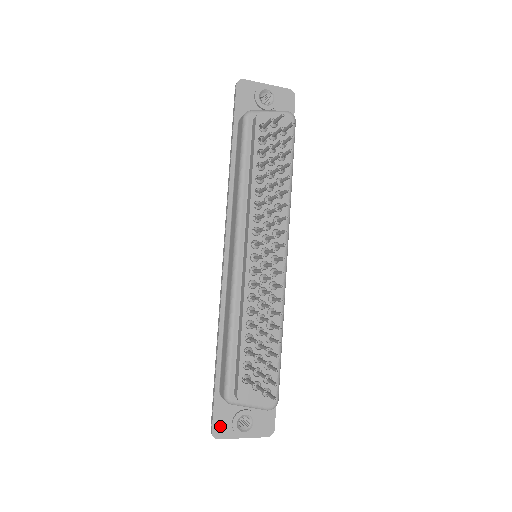
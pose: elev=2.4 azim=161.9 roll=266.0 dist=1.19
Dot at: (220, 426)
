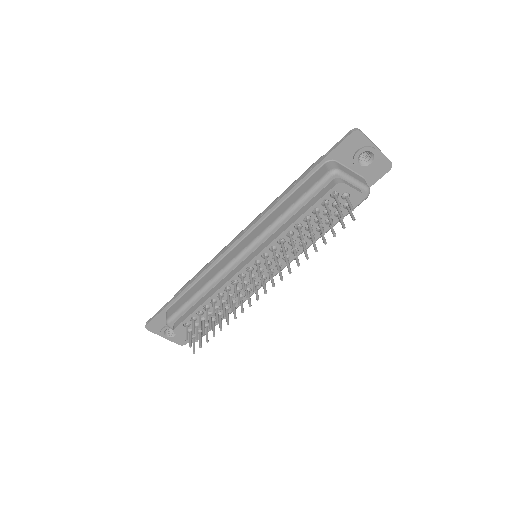
Dot at: (154, 325)
